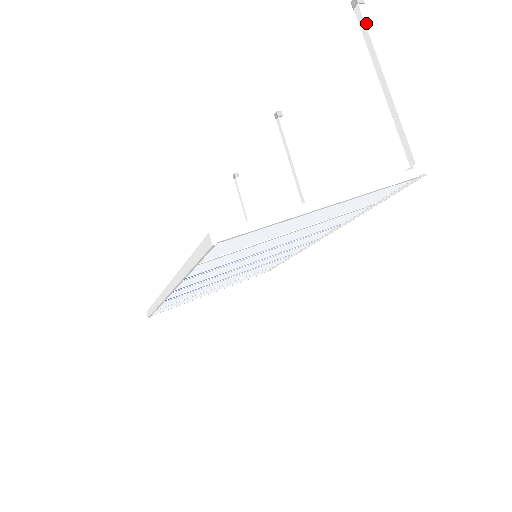
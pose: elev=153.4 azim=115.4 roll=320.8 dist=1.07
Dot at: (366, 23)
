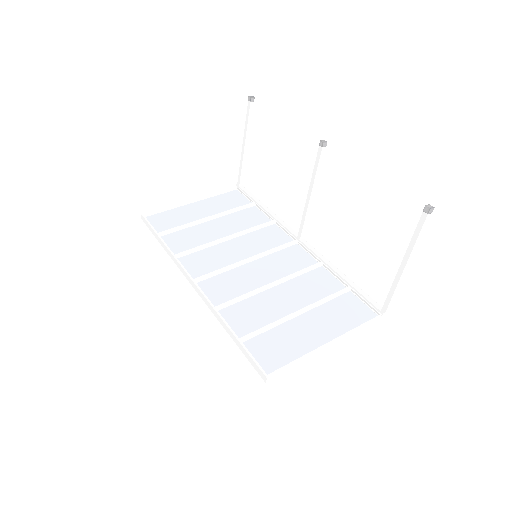
Dot at: (422, 229)
